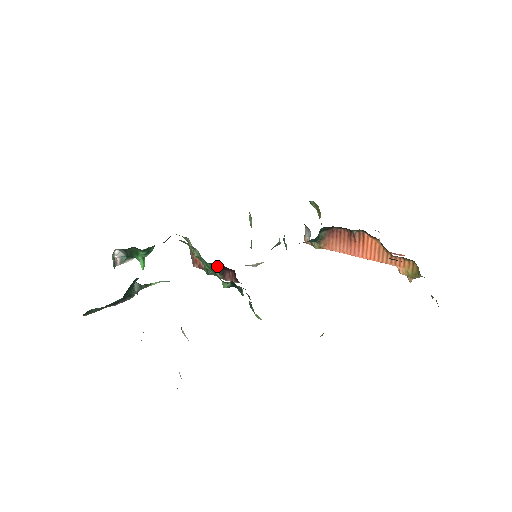
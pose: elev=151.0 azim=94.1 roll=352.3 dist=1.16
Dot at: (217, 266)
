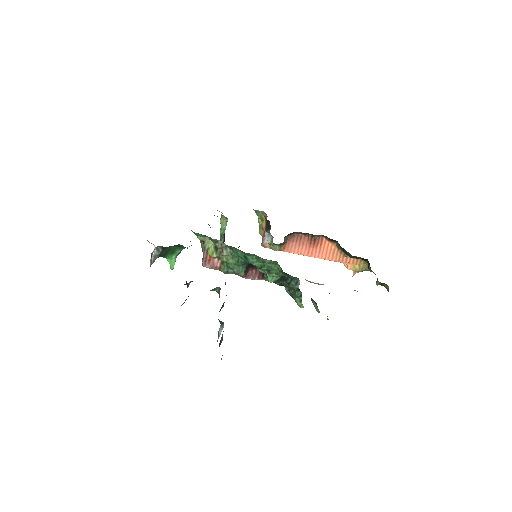
Dot at: (245, 264)
